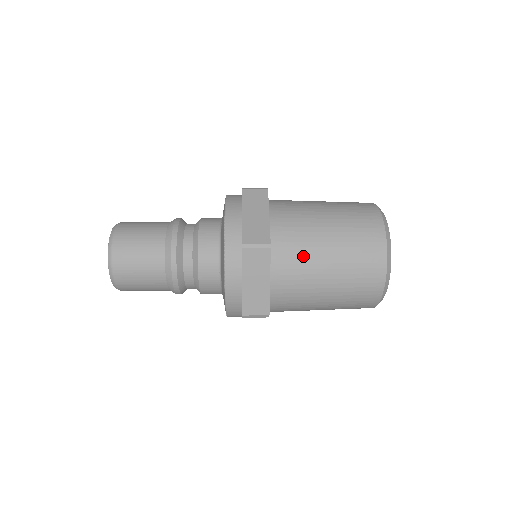
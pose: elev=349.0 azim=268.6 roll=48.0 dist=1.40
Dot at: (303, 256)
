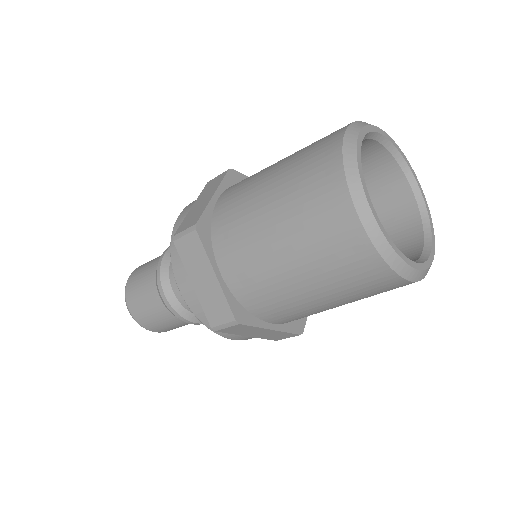
Dot at: occluded
